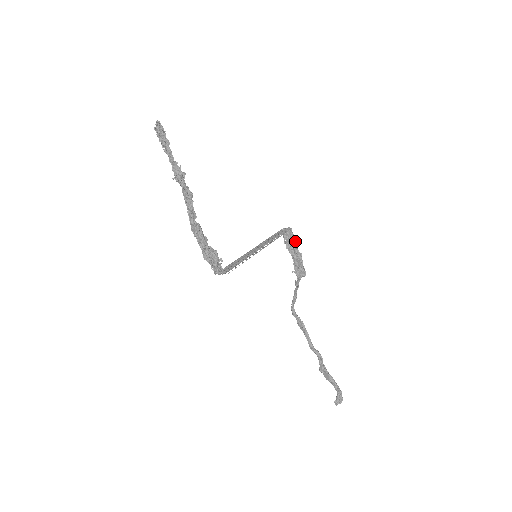
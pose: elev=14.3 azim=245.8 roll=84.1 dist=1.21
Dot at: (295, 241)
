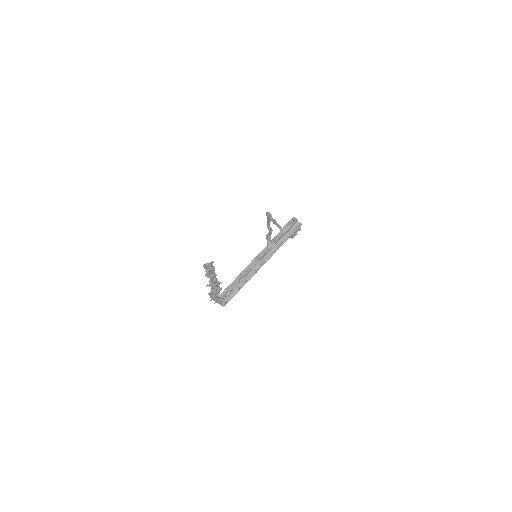
Dot at: (298, 230)
